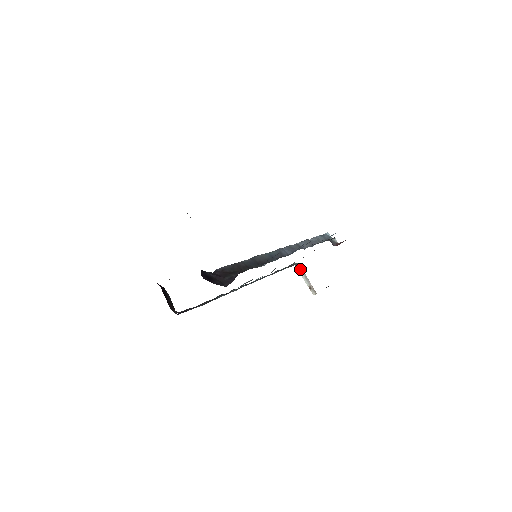
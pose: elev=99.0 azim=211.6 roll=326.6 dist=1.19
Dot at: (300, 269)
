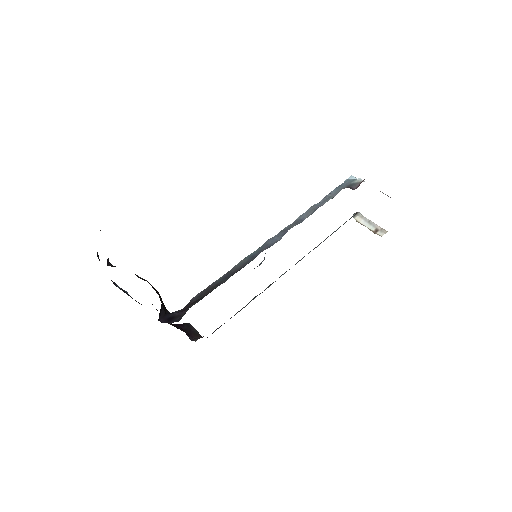
Dot at: (360, 218)
